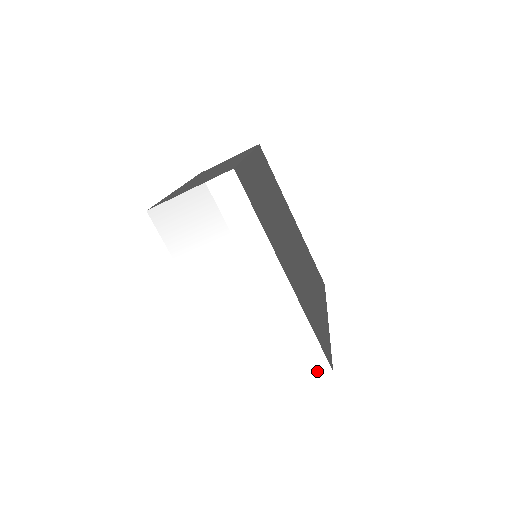
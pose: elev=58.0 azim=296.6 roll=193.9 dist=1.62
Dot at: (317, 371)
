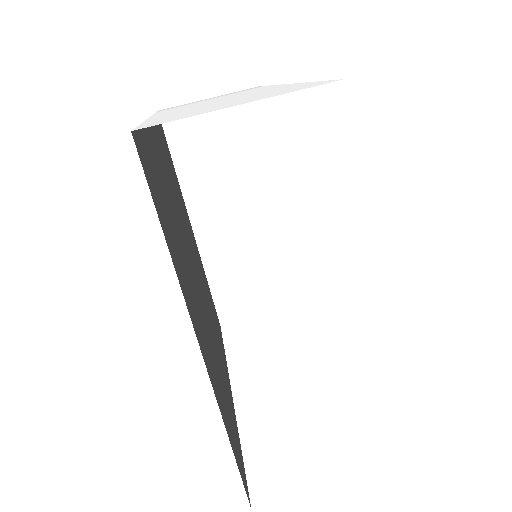
Dot at: occluded
